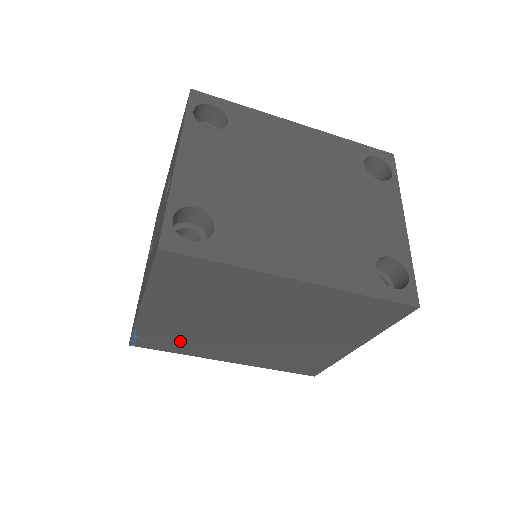
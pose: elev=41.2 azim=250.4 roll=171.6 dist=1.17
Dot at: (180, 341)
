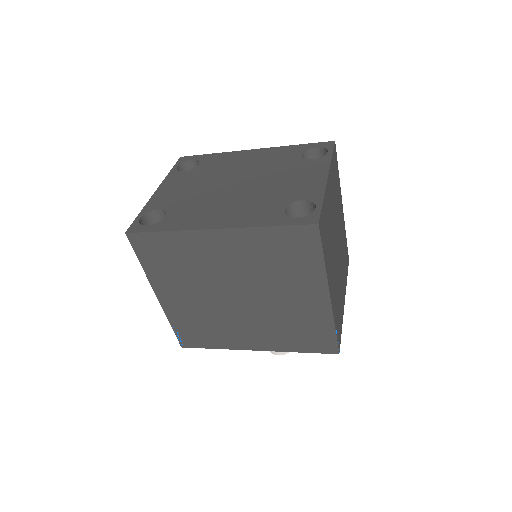
Dot at: (206, 331)
